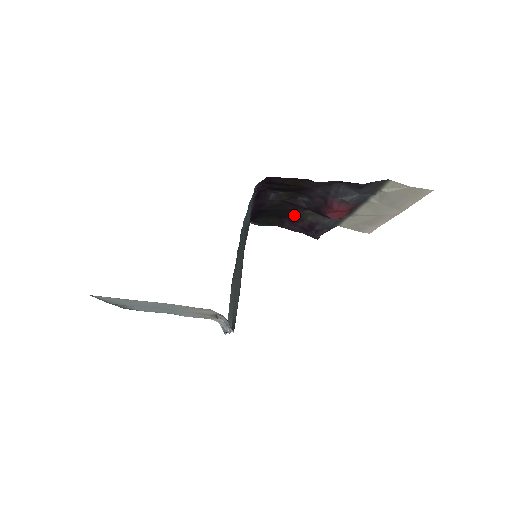
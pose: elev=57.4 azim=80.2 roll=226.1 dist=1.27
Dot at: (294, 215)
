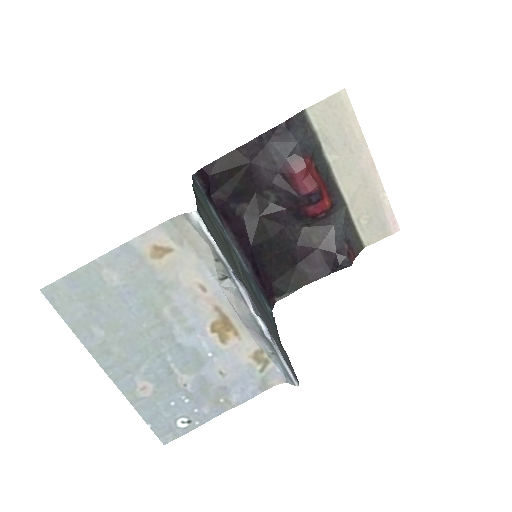
Dot at: (298, 248)
